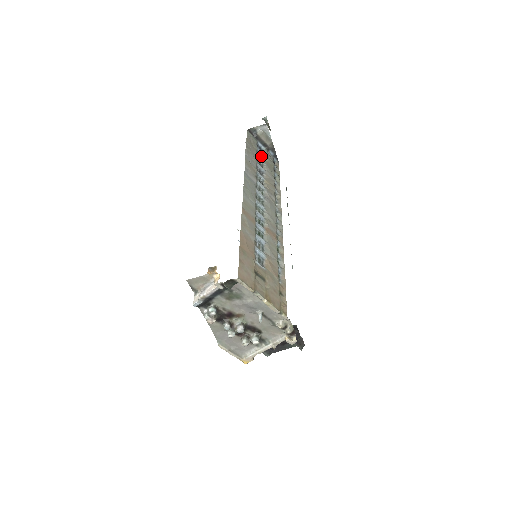
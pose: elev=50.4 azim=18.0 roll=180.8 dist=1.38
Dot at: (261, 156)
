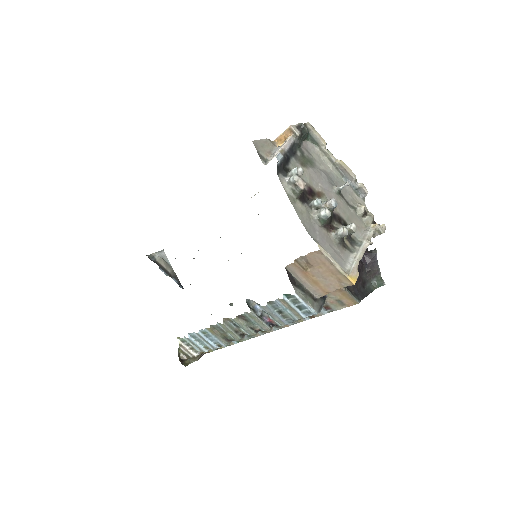
Dot at: occluded
